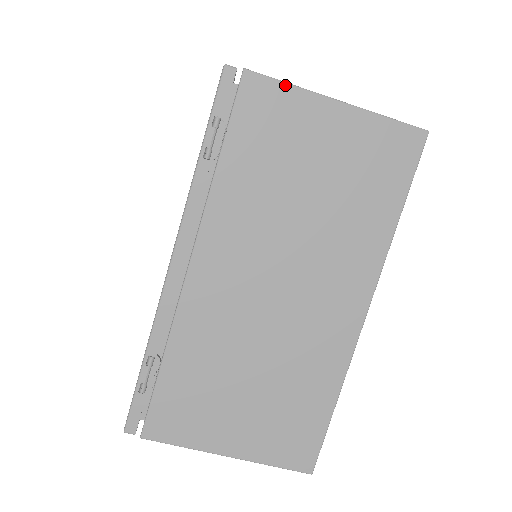
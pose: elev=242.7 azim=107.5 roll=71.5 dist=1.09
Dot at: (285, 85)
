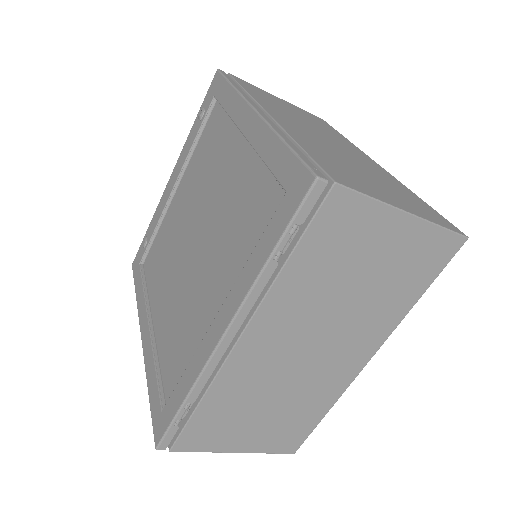
Dot at: (368, 199)
